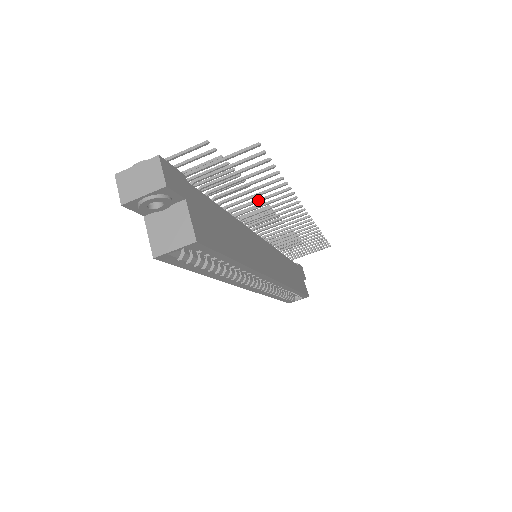
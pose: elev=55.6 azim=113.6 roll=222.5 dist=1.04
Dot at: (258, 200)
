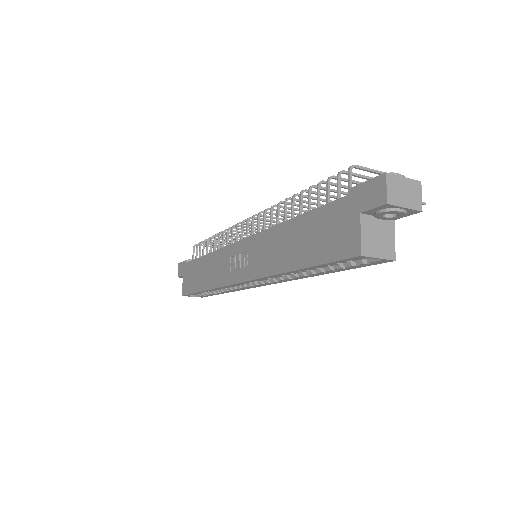
Dot at: occluded
